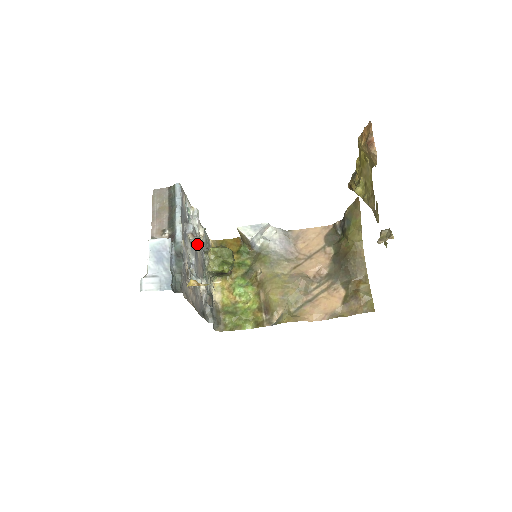
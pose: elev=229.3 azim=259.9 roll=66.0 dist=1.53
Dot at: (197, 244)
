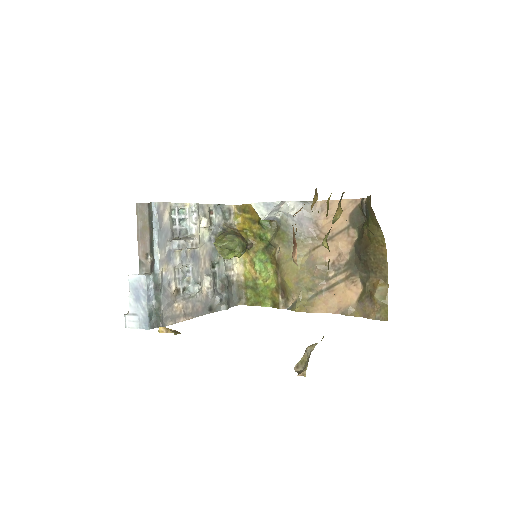
Dot at: (193, 248)
